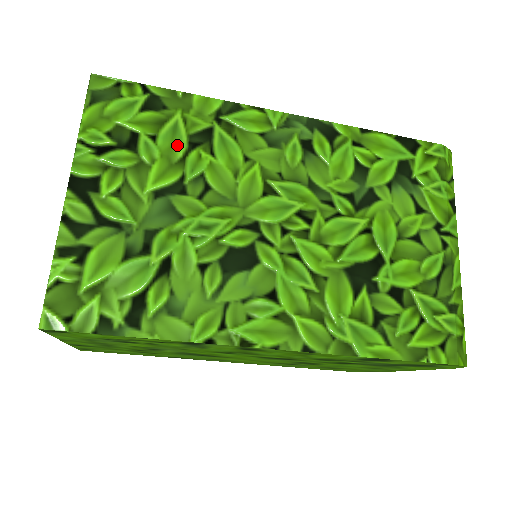
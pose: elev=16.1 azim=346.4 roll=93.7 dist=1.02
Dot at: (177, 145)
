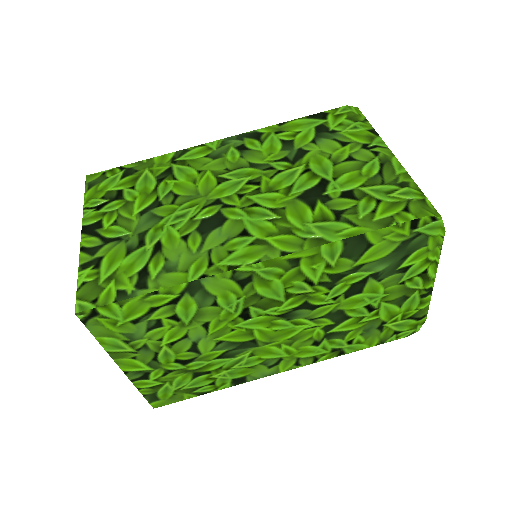
Dot at: (149, 185)
